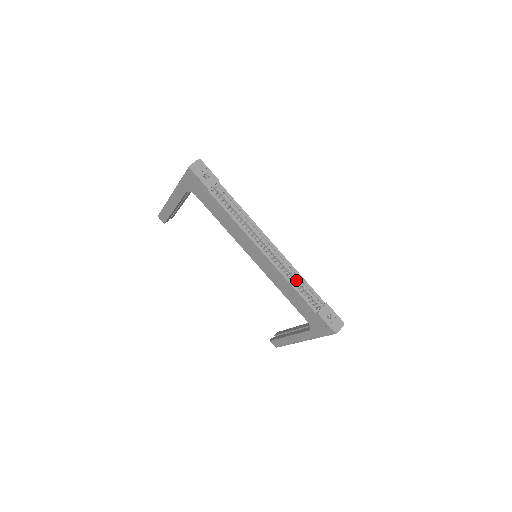
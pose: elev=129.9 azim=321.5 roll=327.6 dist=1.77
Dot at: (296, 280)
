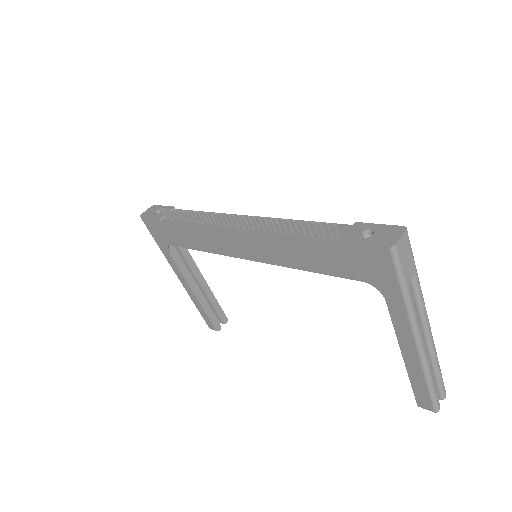
Dot at: (281, 222)
